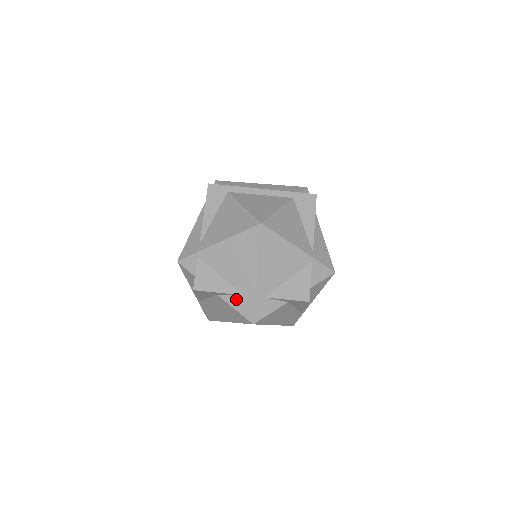
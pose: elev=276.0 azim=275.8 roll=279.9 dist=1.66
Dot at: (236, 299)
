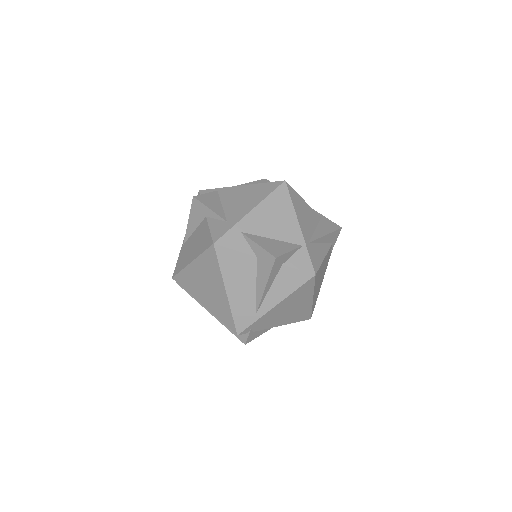
Dot at: (218, 223)
